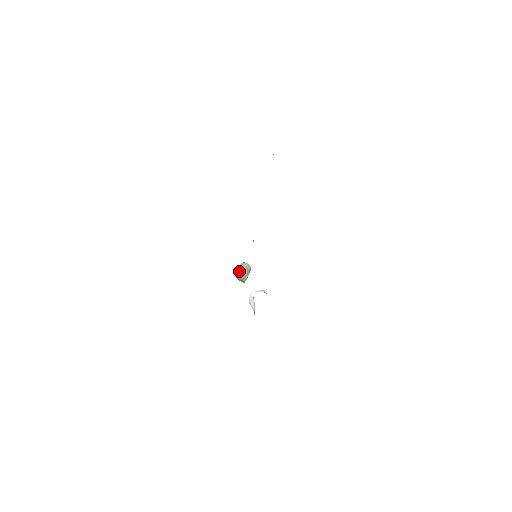
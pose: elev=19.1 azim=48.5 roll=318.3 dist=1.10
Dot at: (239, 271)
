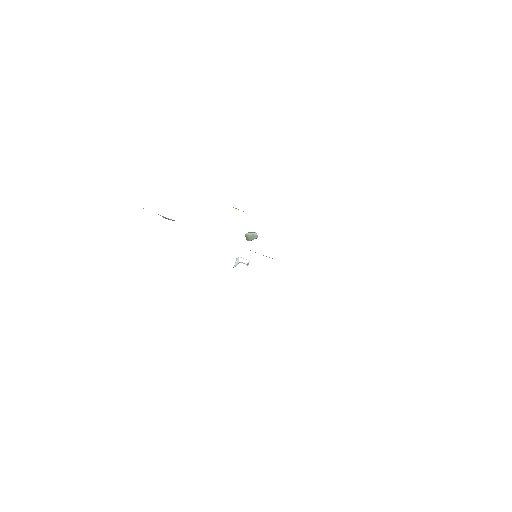
Dot at: (249, 235)
